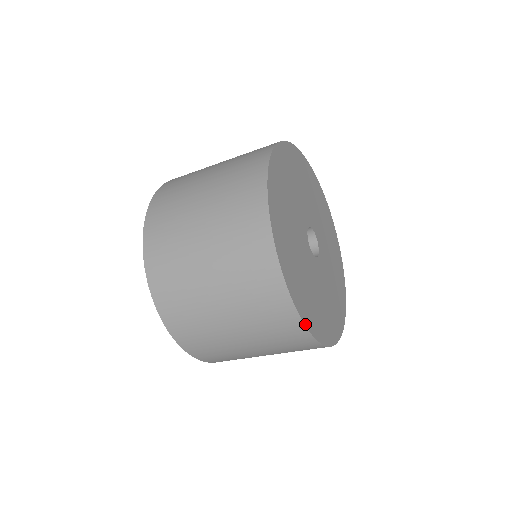
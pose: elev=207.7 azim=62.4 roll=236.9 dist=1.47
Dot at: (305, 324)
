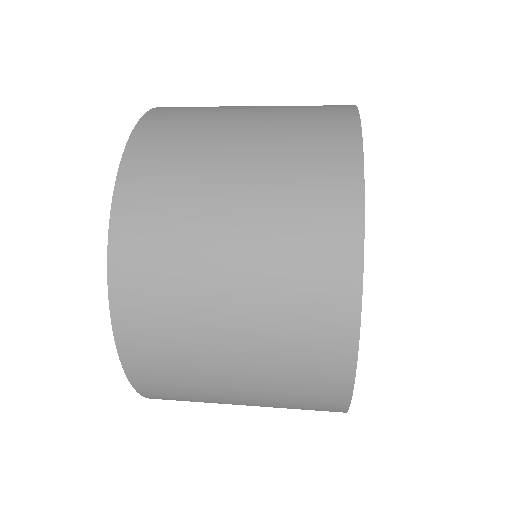
Dot at: (354, 381)
